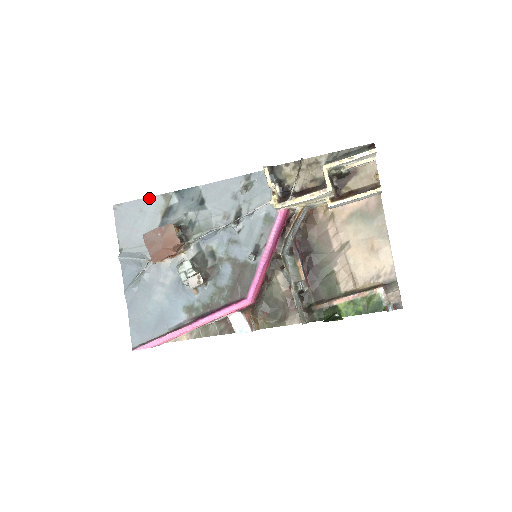
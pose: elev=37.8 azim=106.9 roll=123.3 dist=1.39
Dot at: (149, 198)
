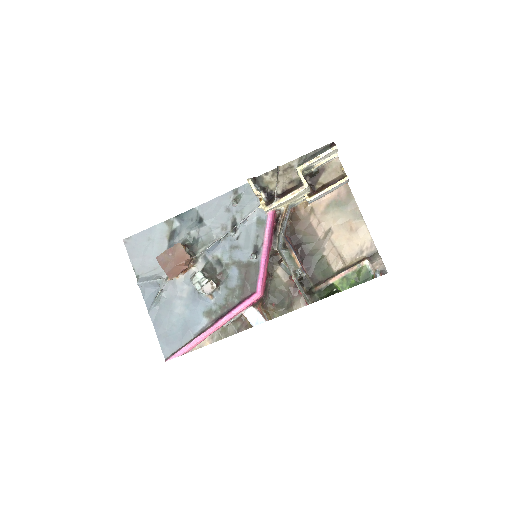
Dot at: (154, 227)
